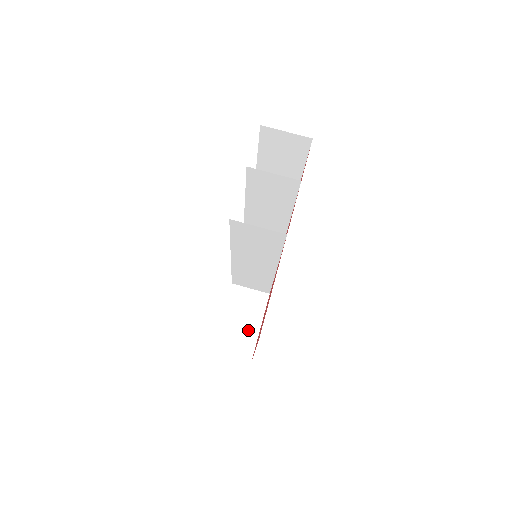
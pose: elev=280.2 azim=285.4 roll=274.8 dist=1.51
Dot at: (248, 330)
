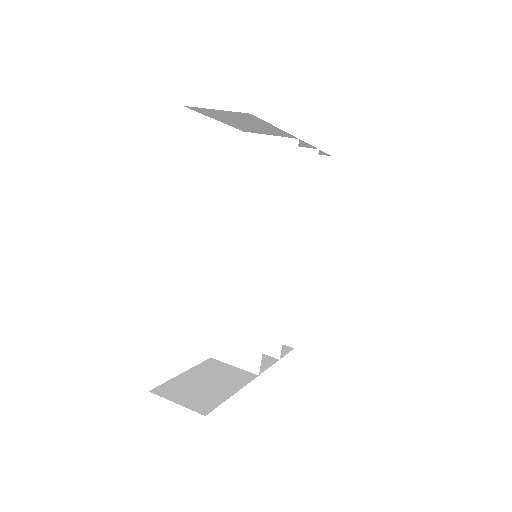
Dot at: (216, 390)
